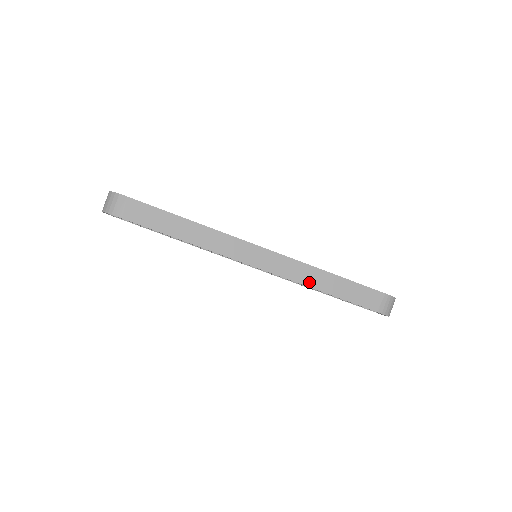
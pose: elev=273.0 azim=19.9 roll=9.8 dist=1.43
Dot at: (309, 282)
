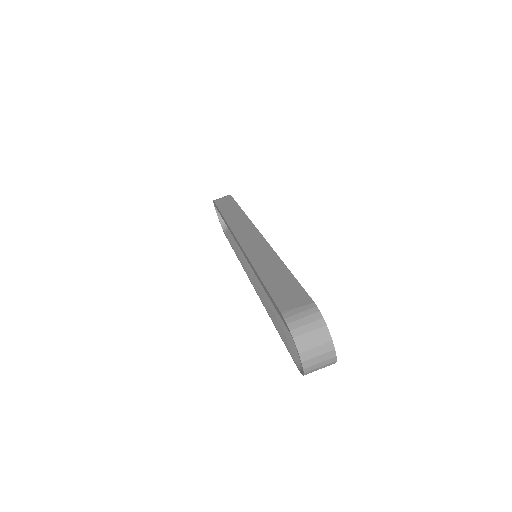
Dot at: (257, 262)
